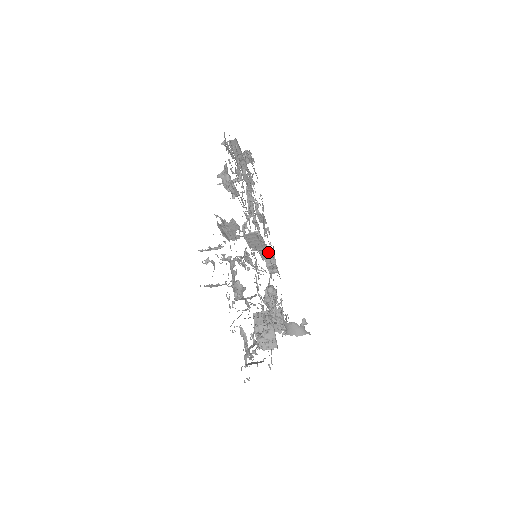
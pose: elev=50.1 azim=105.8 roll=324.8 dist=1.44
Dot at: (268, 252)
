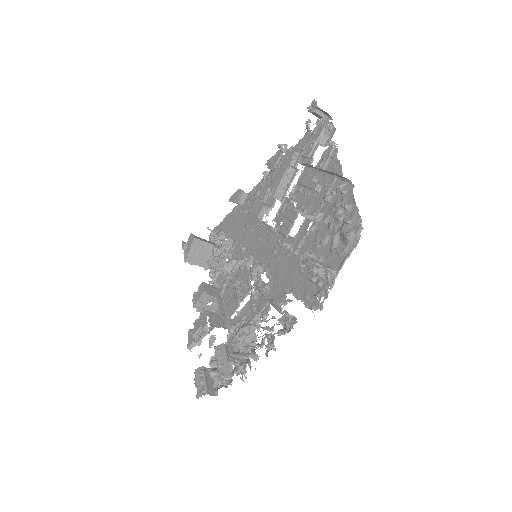
Dot at: occluded
